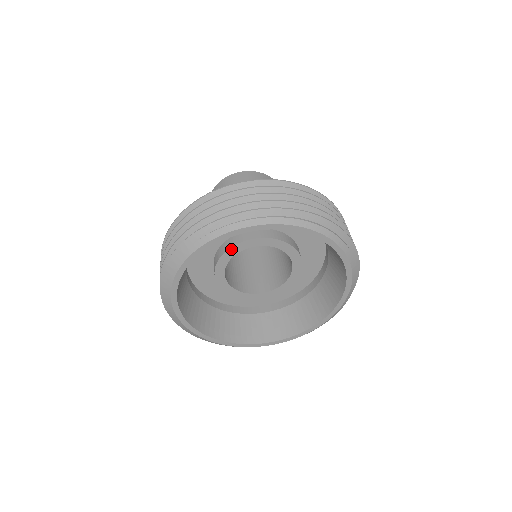
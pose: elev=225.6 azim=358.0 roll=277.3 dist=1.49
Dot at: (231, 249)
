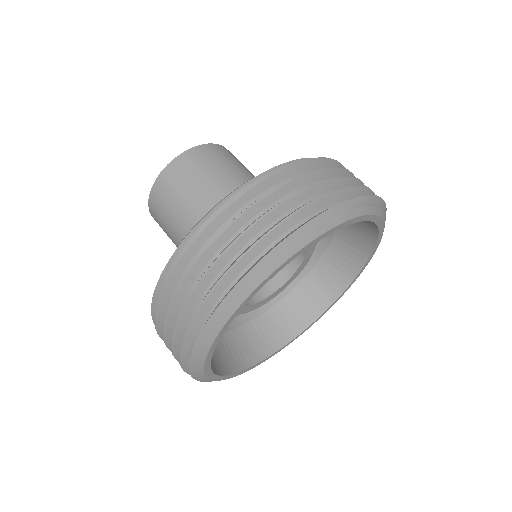
Dot at: occluded
